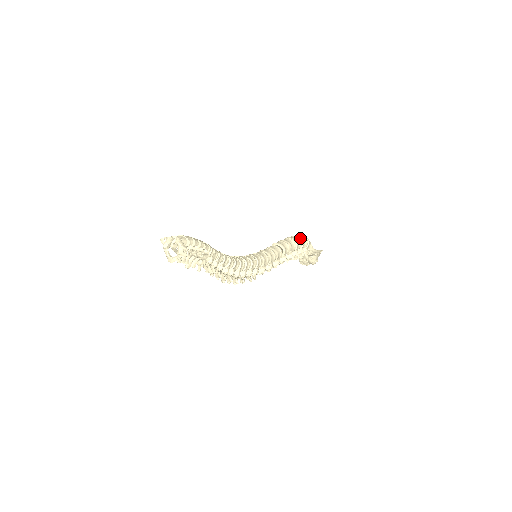
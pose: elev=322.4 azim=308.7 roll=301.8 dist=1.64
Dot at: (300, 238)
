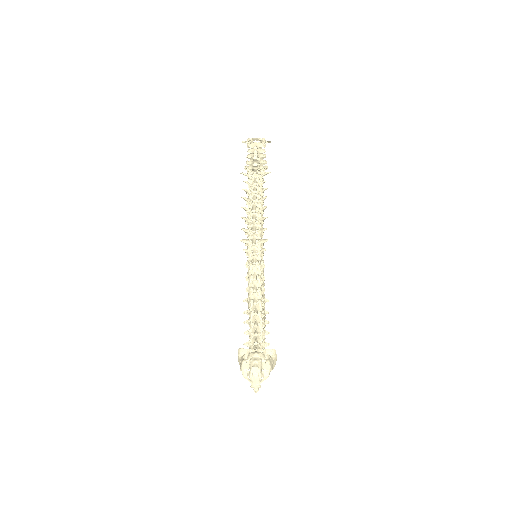
Dot at: occluded
